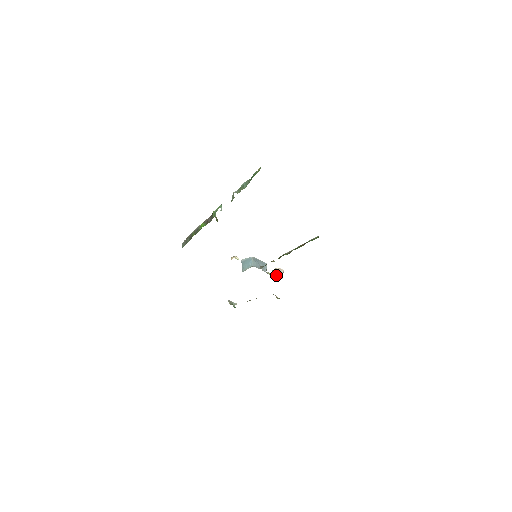
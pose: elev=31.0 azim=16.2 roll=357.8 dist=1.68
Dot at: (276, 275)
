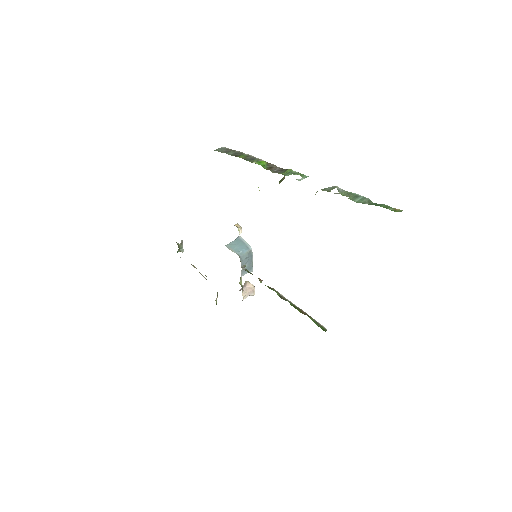
Dot at: (244, 289)
